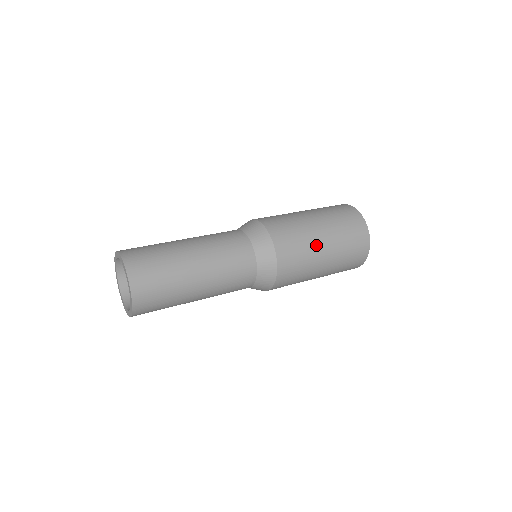
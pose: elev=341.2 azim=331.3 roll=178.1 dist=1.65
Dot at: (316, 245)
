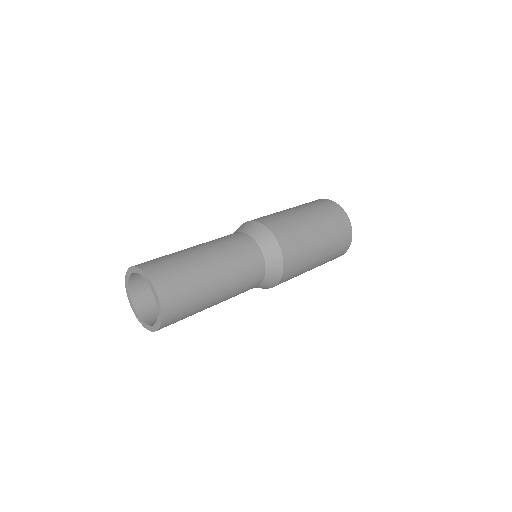
Dot at: (314, 251)
